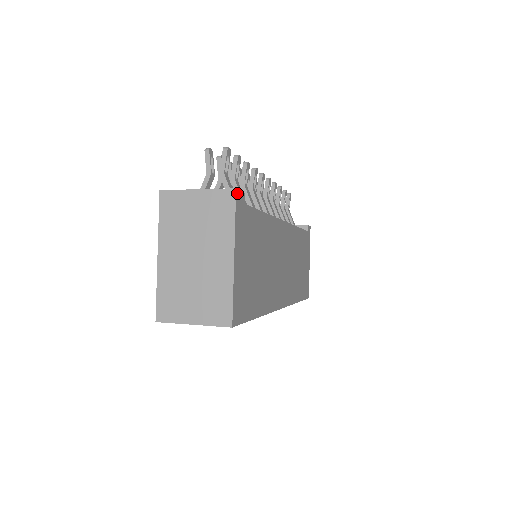
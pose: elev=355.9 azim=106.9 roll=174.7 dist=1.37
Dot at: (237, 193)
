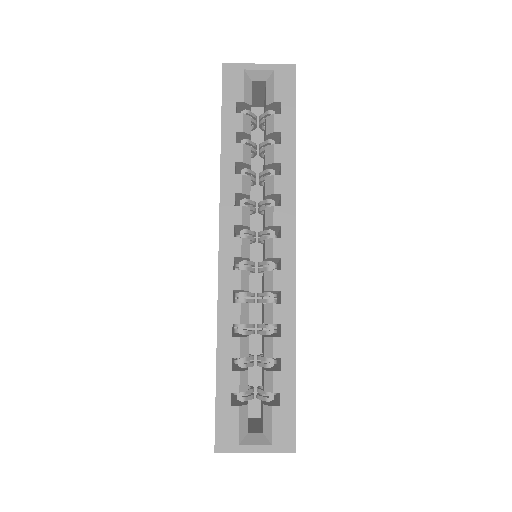
Dot at: occluded
